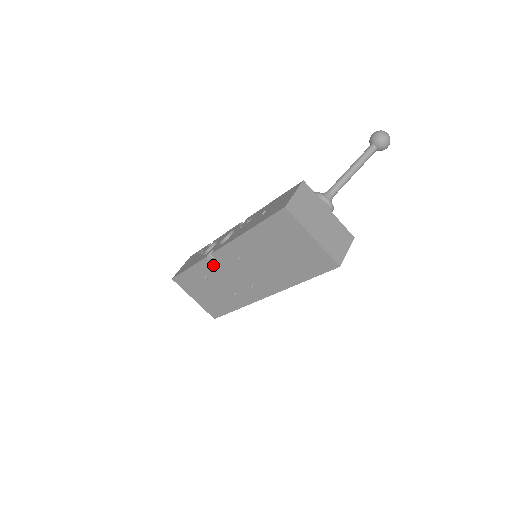
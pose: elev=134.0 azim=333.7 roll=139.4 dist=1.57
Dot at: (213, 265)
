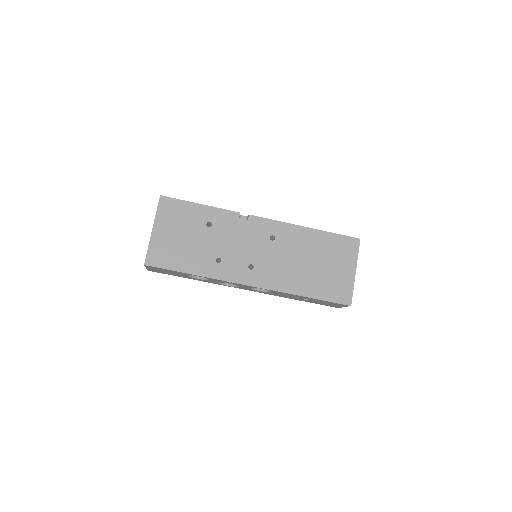
Dot at: (236, 223)
